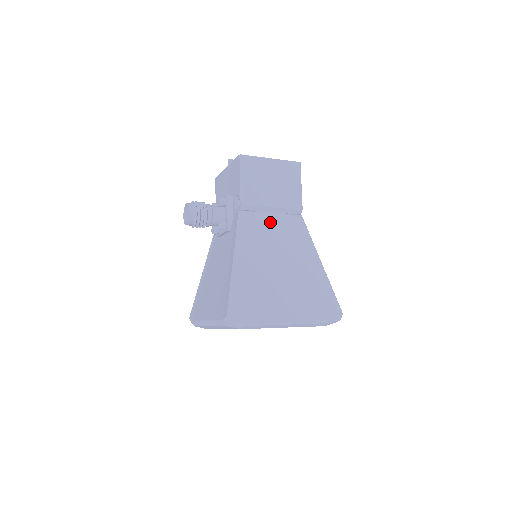
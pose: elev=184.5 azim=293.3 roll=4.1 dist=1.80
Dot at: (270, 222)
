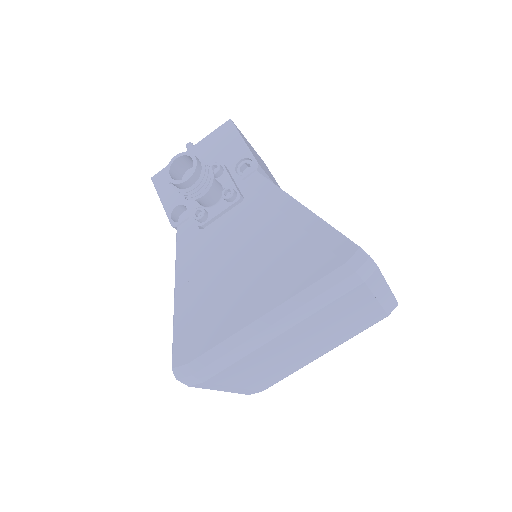
Dot at: occluded
